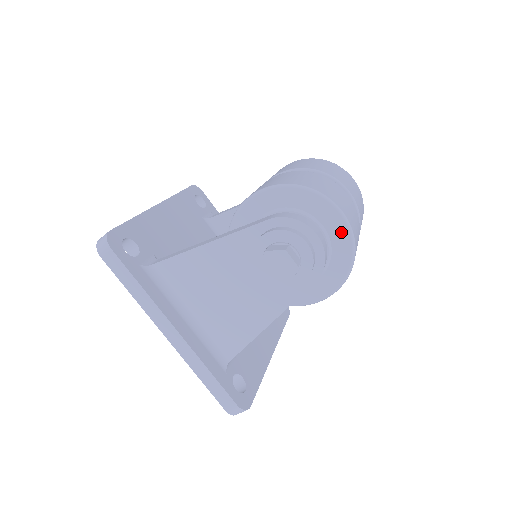
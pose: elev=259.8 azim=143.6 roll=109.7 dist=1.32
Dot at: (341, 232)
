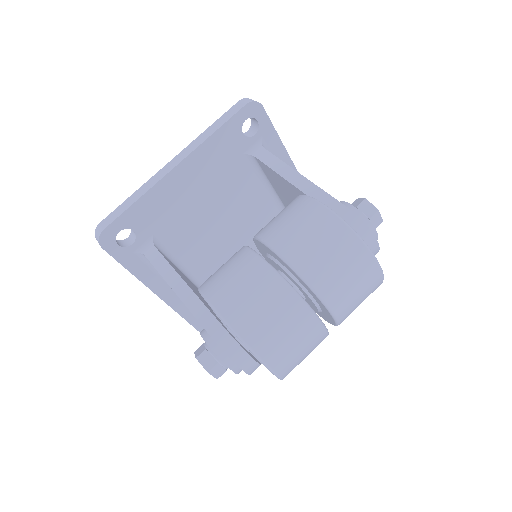
Dot at: occluded
